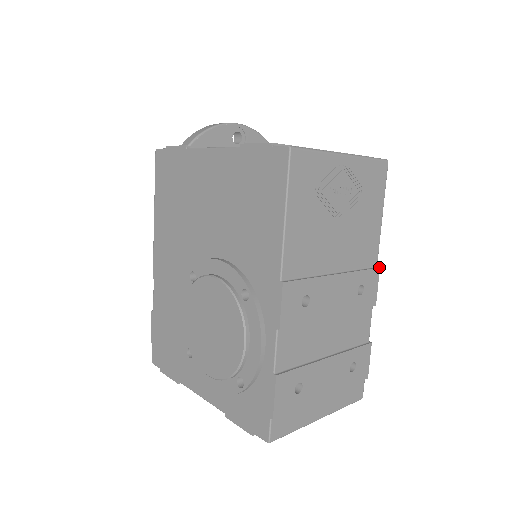
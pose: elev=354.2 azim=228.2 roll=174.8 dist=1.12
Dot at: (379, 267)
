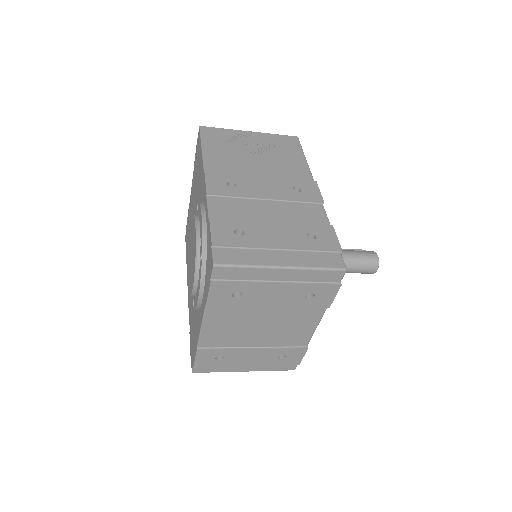
Dot at: (315, 182)
